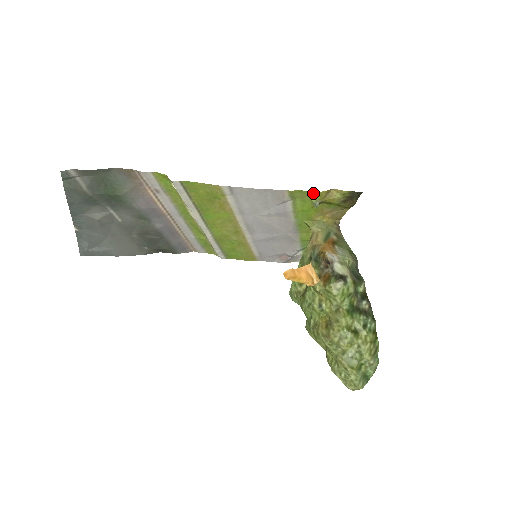
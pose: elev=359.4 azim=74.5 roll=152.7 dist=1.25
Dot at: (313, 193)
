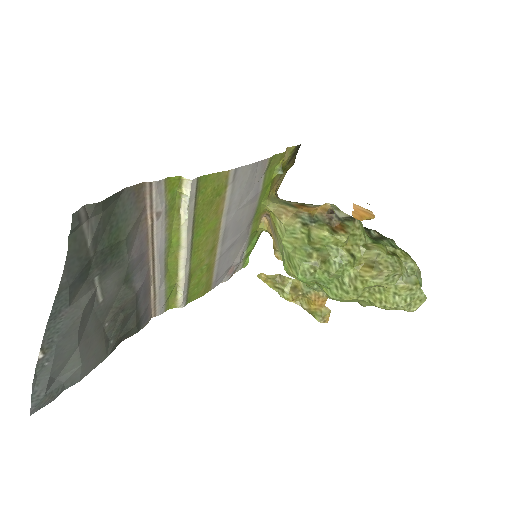
Dot at: (280, 156)
